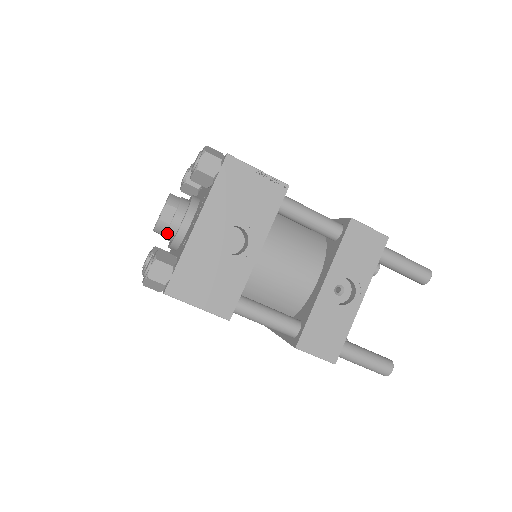
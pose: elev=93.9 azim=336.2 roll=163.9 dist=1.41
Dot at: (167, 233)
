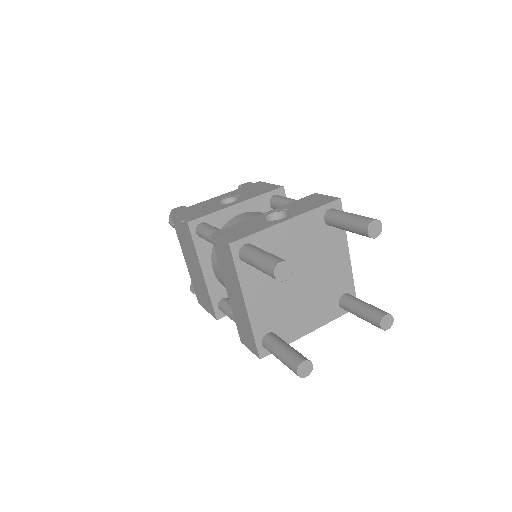
Dot at: occluded
